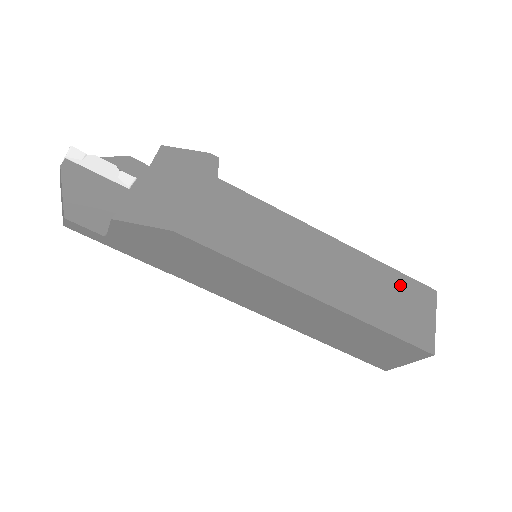
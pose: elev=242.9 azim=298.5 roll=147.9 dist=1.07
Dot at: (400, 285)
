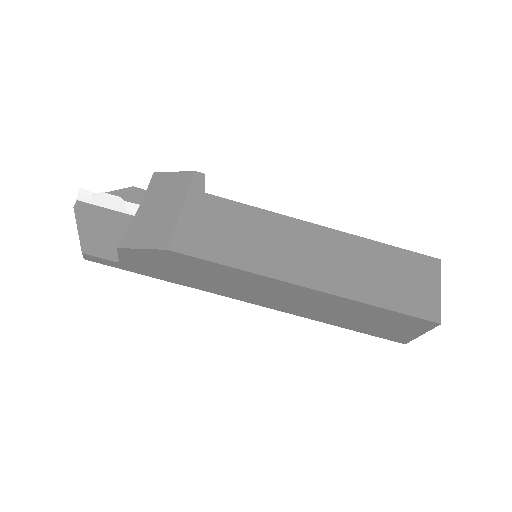
Dot at: (399, 260)
